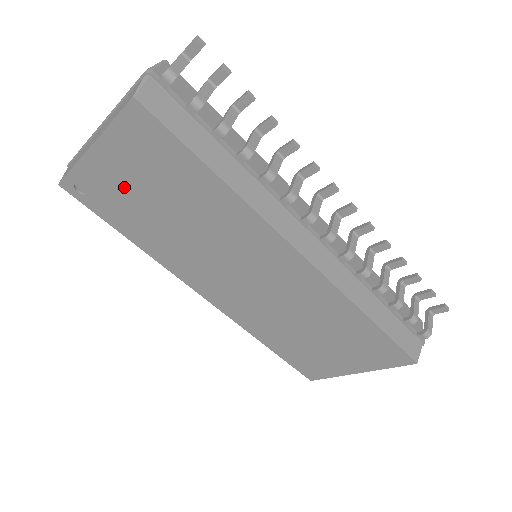
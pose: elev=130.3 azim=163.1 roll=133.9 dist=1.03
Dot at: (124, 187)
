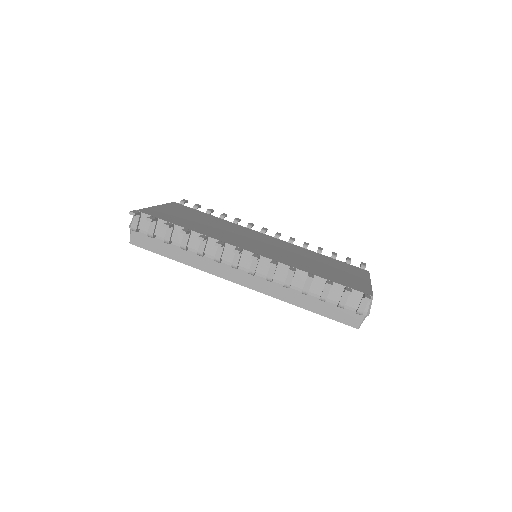
Dot at: occluded
